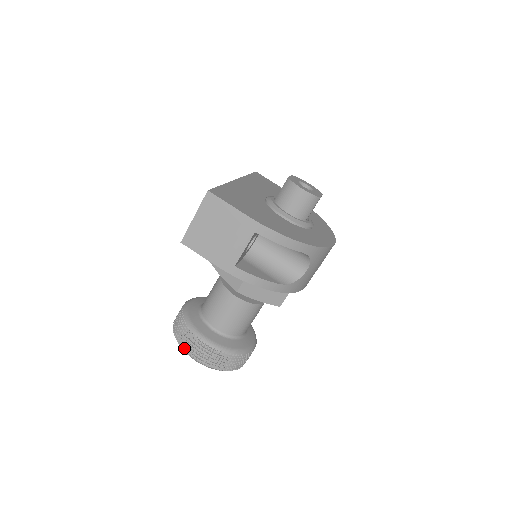
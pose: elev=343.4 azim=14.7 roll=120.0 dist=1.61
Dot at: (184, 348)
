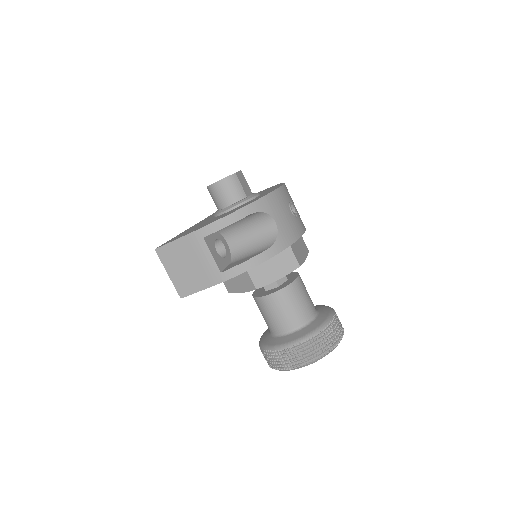
Dot at: (282, 369)
